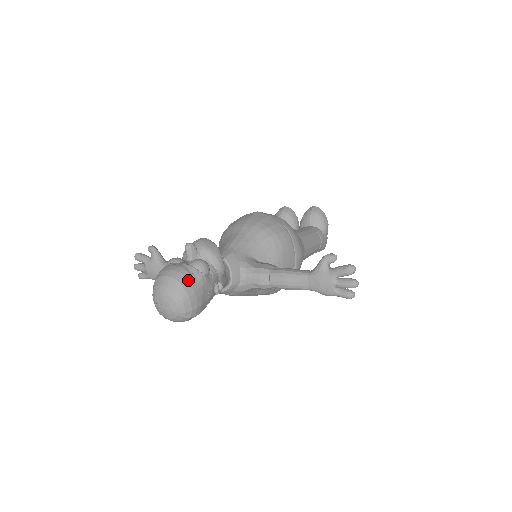
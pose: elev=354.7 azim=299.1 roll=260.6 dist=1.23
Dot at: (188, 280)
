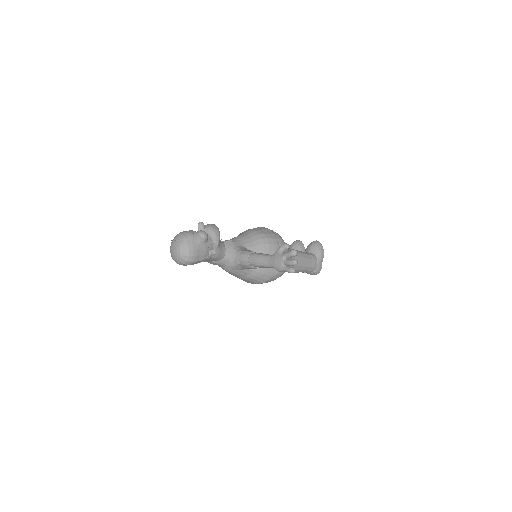
Dot at: (191, 238)
